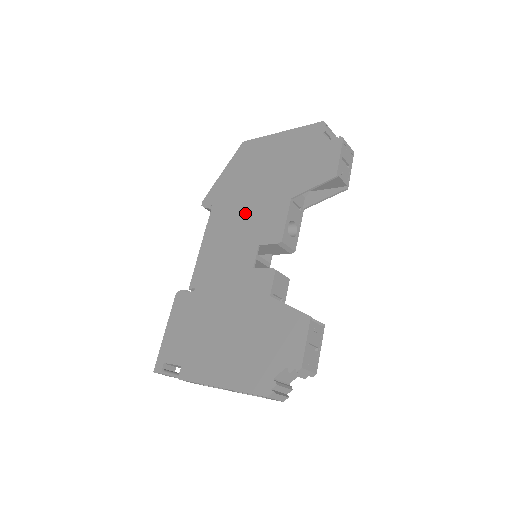
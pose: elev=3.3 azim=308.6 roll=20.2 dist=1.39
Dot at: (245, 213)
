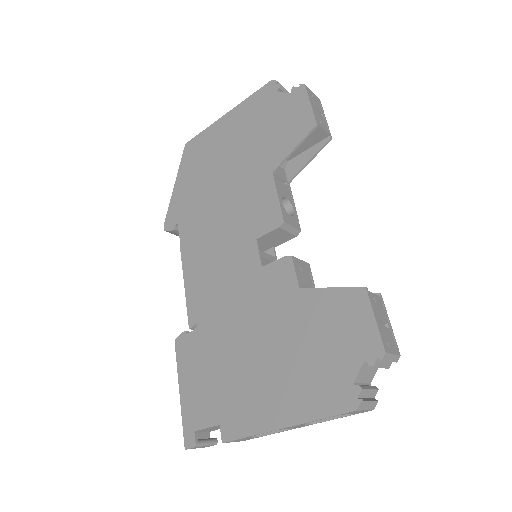
Dot at: (222, 213)
